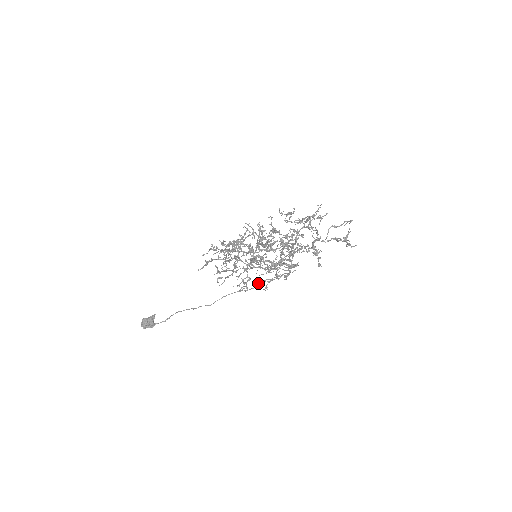
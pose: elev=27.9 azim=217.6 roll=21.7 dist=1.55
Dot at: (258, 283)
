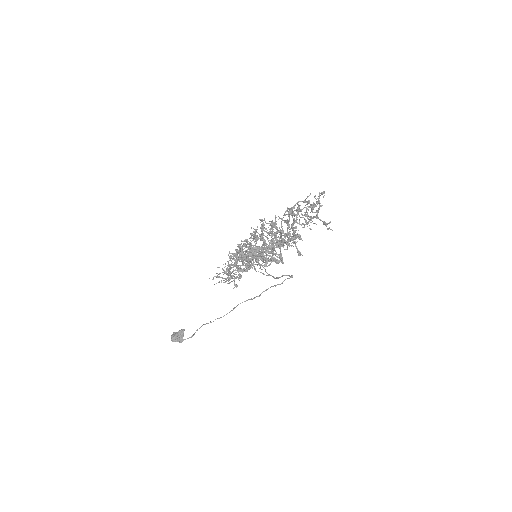
Dot at: (263, 291)
